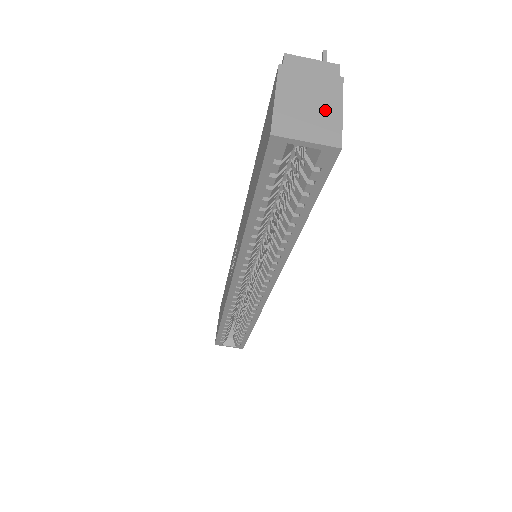
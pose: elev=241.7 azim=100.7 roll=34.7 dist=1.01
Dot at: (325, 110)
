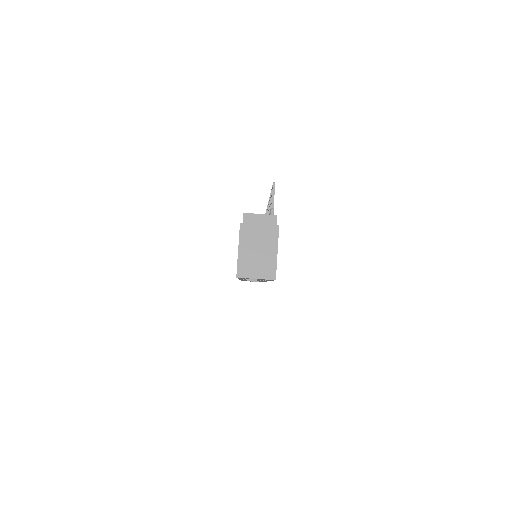
Dot at: (267, 254)
